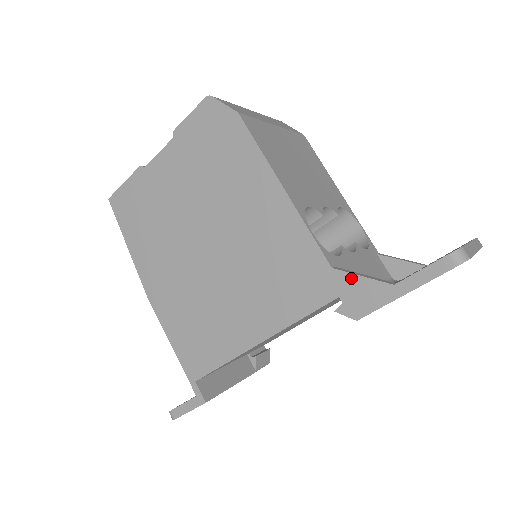
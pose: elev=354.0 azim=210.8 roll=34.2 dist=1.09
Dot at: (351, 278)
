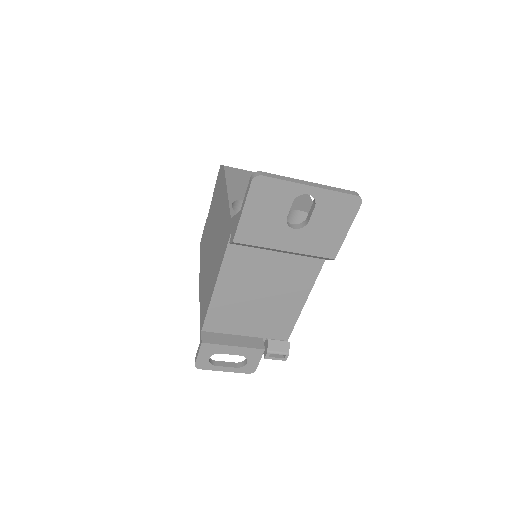
Dot at: (234, 219)
